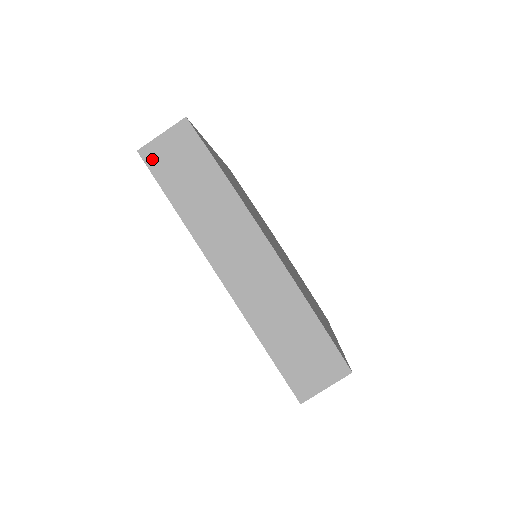
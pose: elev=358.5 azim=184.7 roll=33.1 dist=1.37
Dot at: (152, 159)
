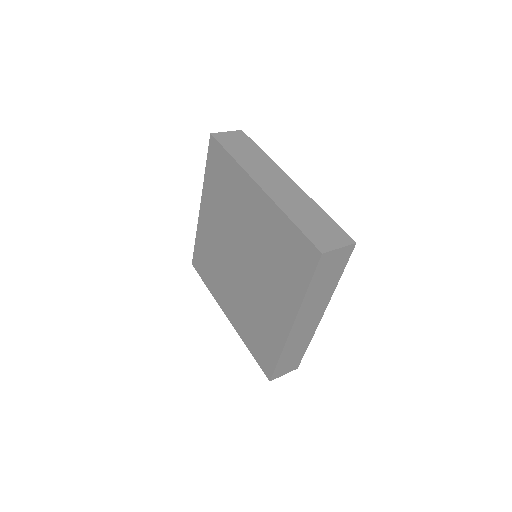
Dot at: (323, 261)
